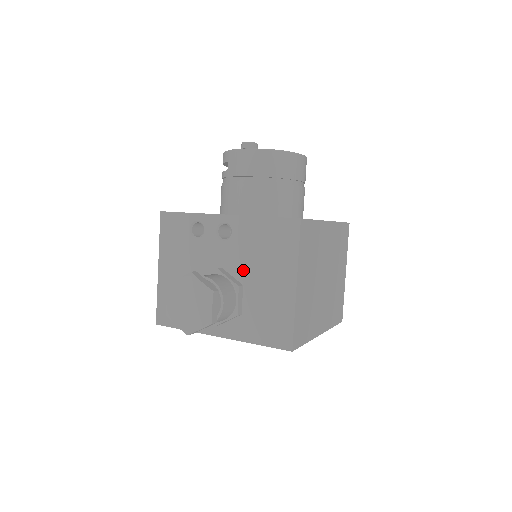
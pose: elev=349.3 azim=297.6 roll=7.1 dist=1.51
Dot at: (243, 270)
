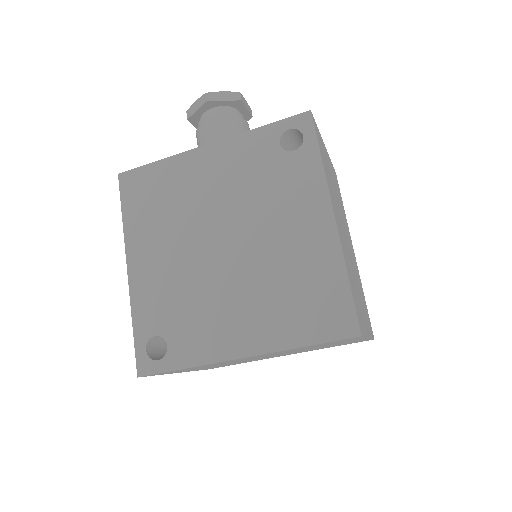
Dot at: occluded
